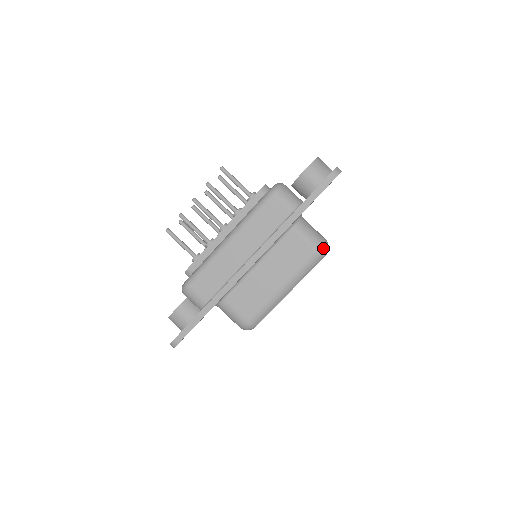
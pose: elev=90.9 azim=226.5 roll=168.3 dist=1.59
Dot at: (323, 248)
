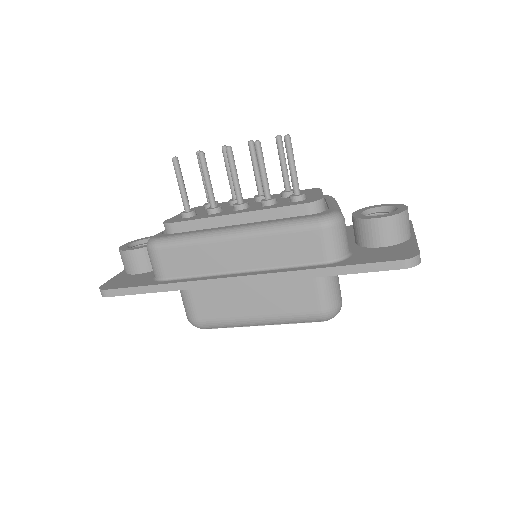
Dot at: (332, 314)
